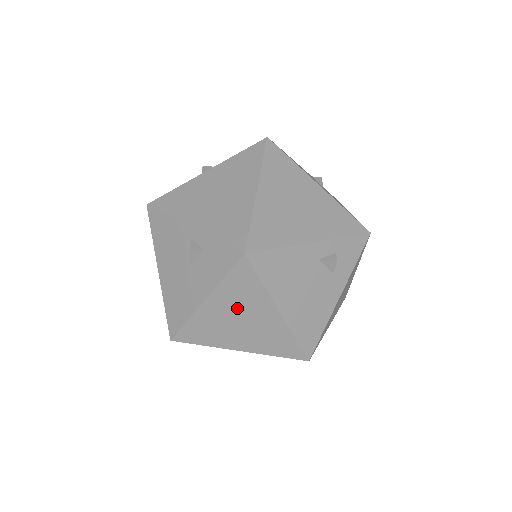
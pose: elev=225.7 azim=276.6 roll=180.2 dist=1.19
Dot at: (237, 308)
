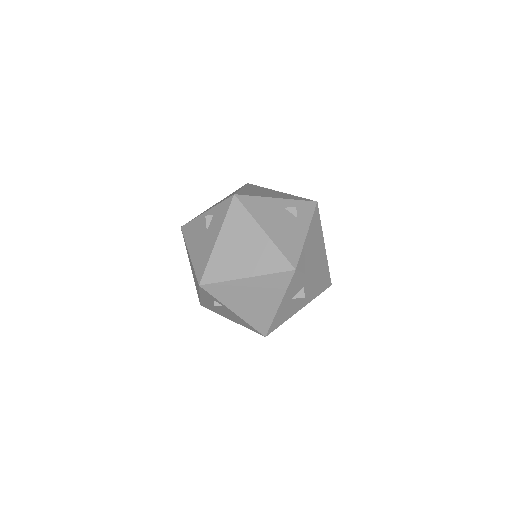
Dot at: (238, 238)
